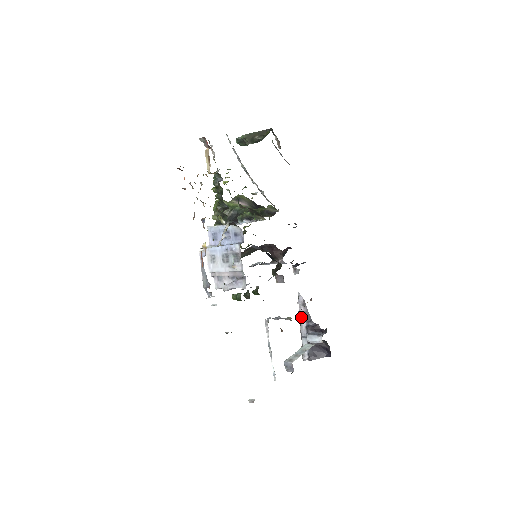
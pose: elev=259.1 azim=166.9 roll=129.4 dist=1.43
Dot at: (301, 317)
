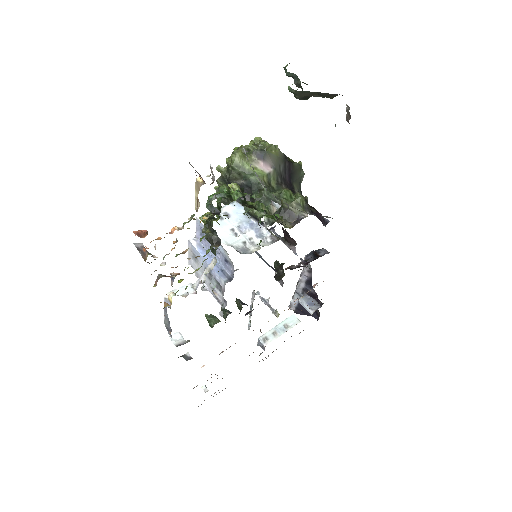
Dot at: (301, 279)
